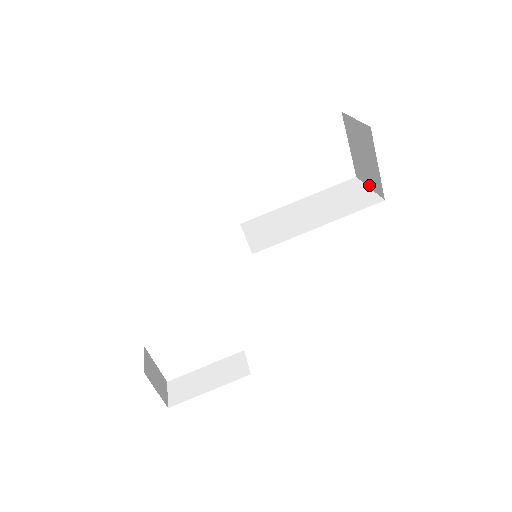
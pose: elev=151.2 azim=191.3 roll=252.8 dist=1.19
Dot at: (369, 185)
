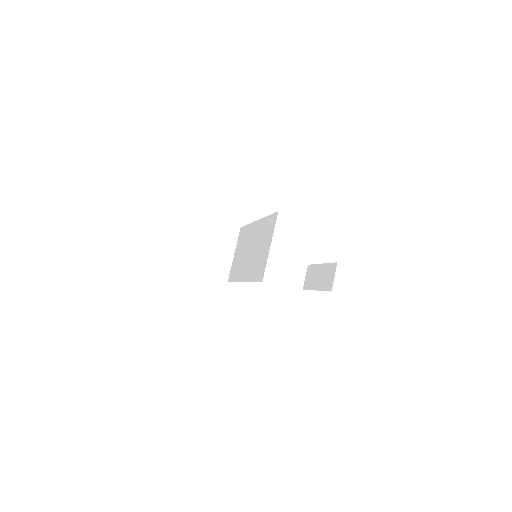
Dot at: occluded
